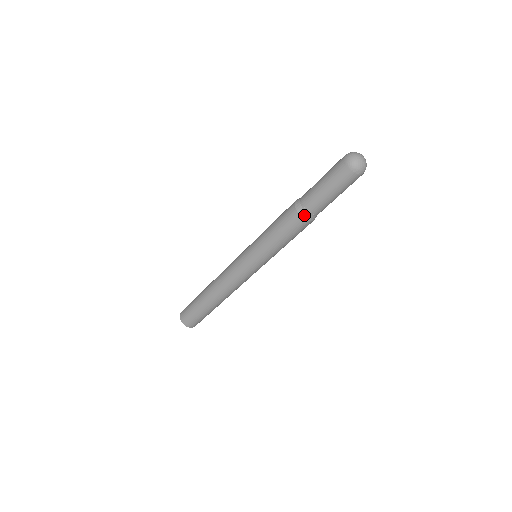
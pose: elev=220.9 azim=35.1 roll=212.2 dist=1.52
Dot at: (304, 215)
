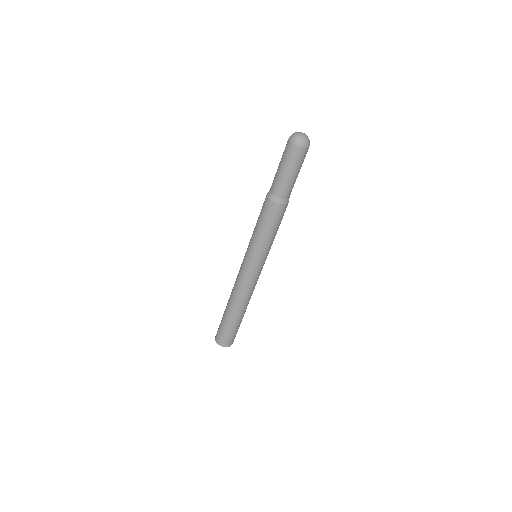
Dot at: (268, 194)
